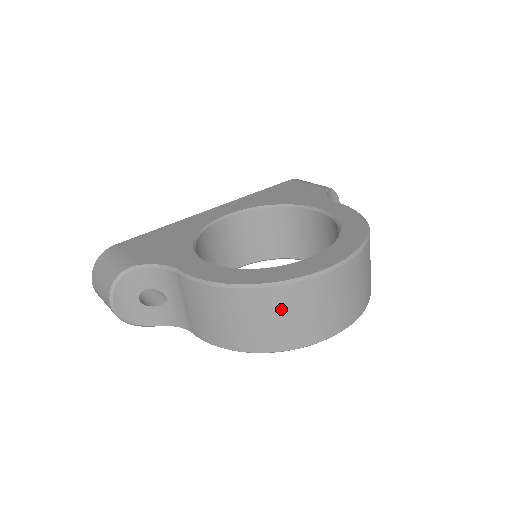
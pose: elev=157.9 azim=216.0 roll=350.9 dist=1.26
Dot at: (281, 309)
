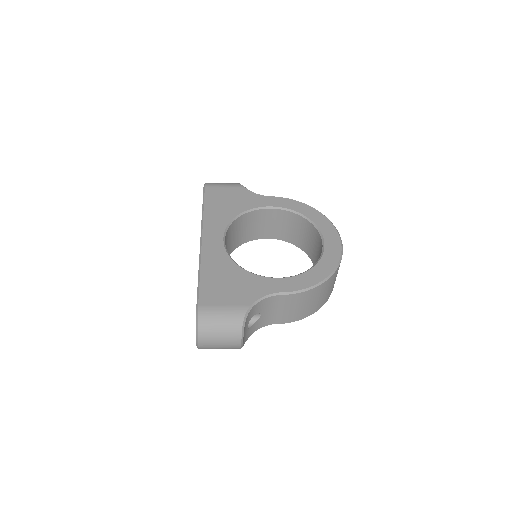
Dot at: occluded
